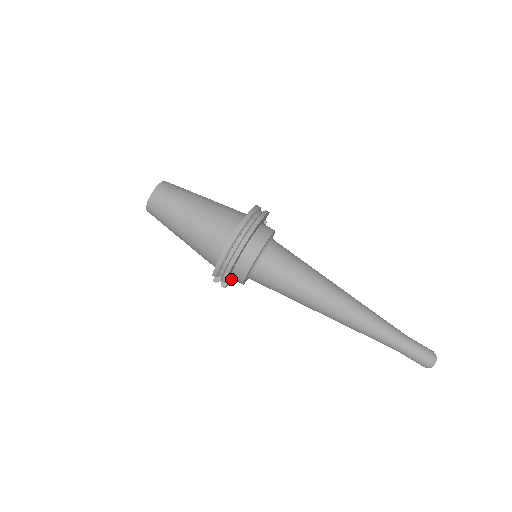
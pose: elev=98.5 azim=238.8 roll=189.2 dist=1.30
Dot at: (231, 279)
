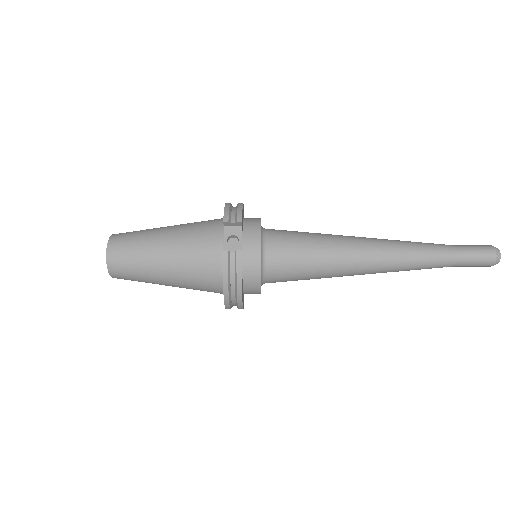
Dot at: occluded
